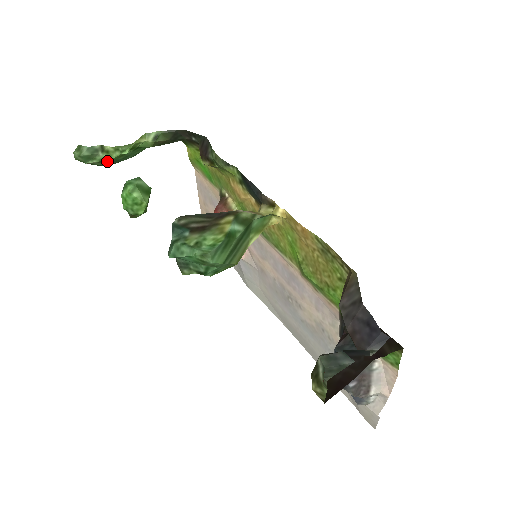
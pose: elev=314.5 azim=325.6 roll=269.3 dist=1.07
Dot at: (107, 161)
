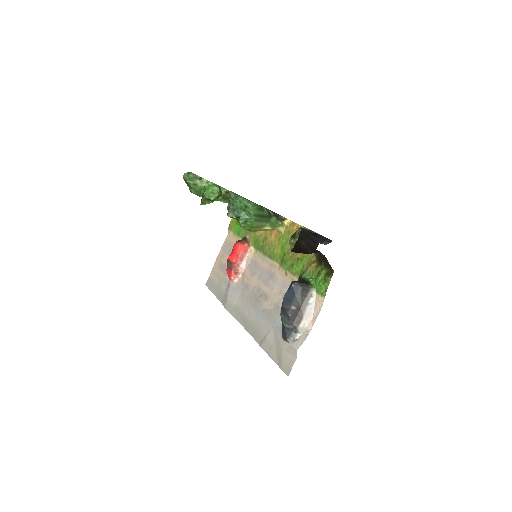
Dot at: (197, 187)
